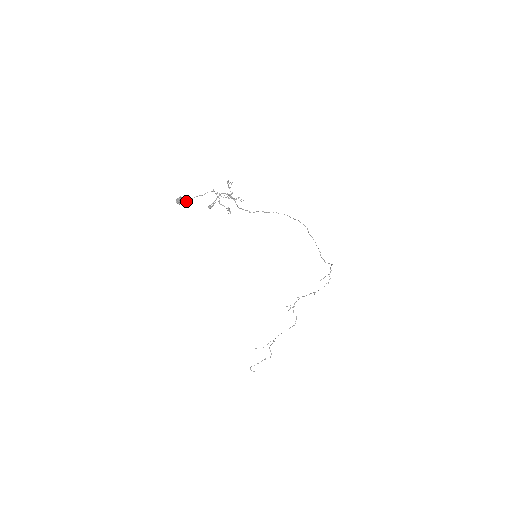
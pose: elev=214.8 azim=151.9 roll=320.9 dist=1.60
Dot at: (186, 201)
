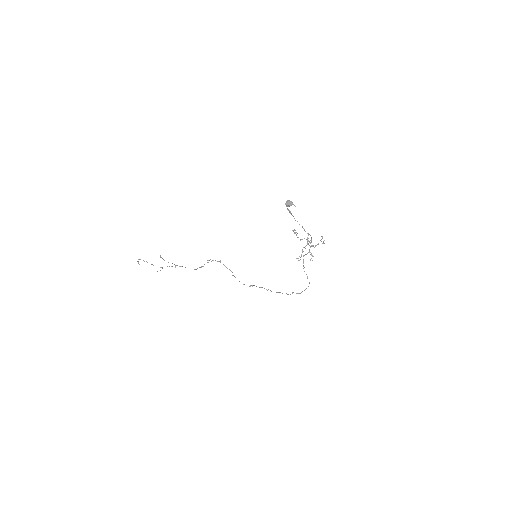
Dot at: (293, 216)
